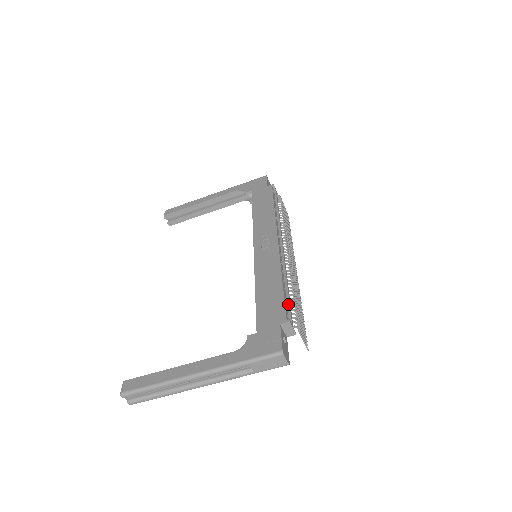
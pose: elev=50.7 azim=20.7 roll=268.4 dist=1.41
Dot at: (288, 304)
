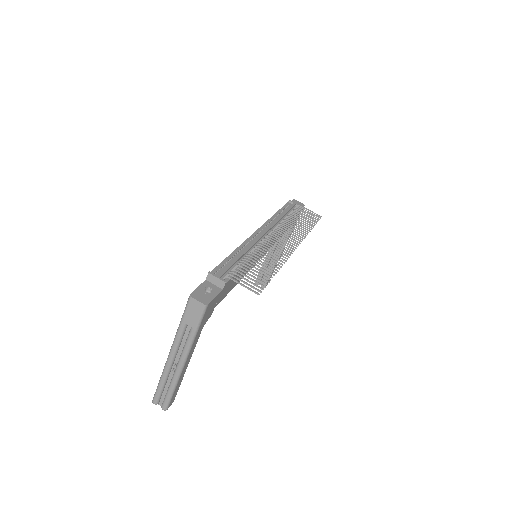
Dot at: (228, 265)
